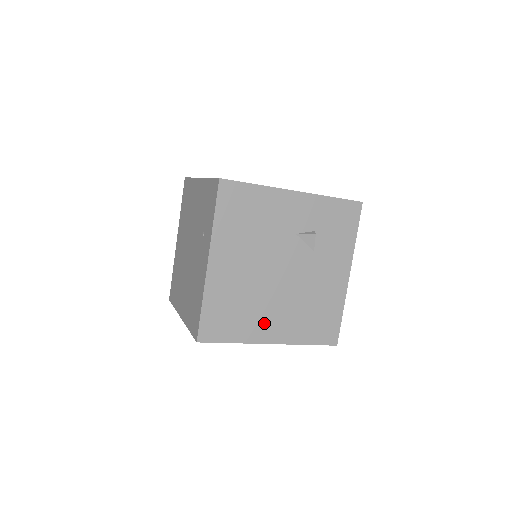
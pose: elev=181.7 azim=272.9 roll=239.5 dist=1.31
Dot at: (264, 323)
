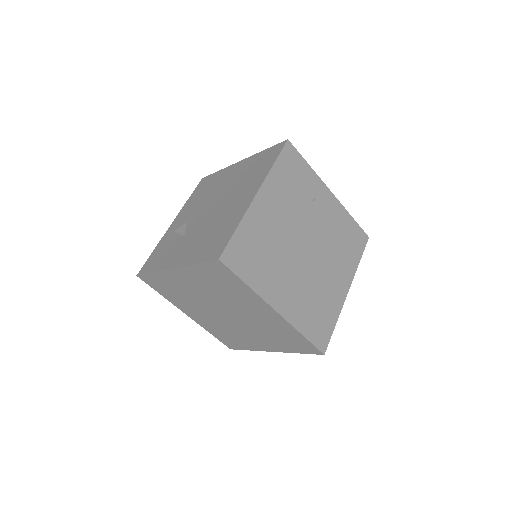
Dot at: occluded
